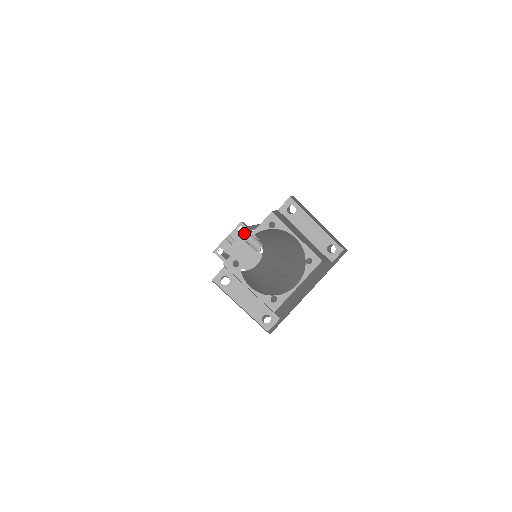
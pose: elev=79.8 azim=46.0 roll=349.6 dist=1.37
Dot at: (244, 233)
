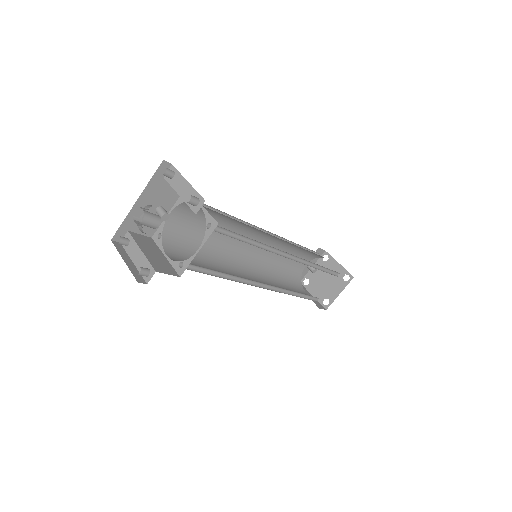
Dot at: (328, 262)
